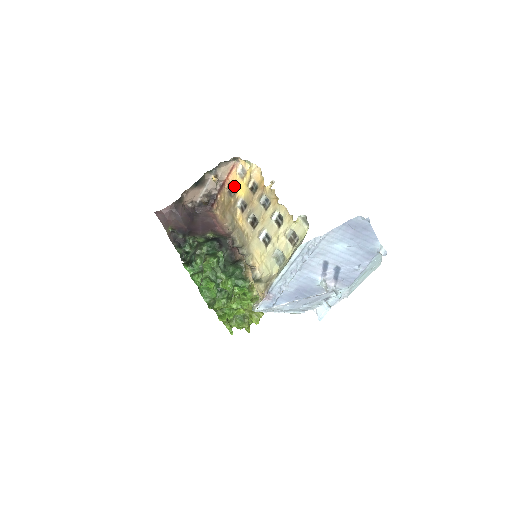
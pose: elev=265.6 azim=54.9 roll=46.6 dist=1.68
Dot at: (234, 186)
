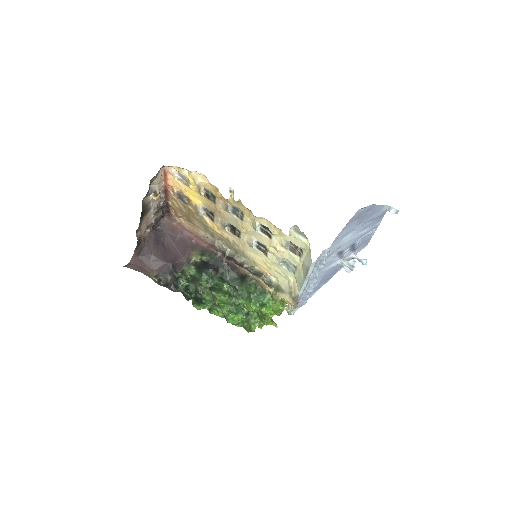
Dot at: (182, 193)
